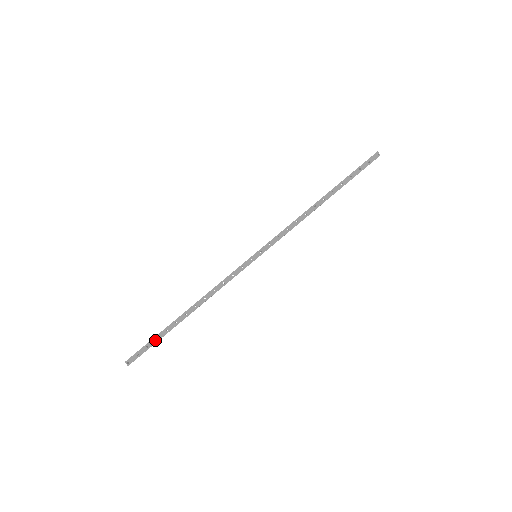
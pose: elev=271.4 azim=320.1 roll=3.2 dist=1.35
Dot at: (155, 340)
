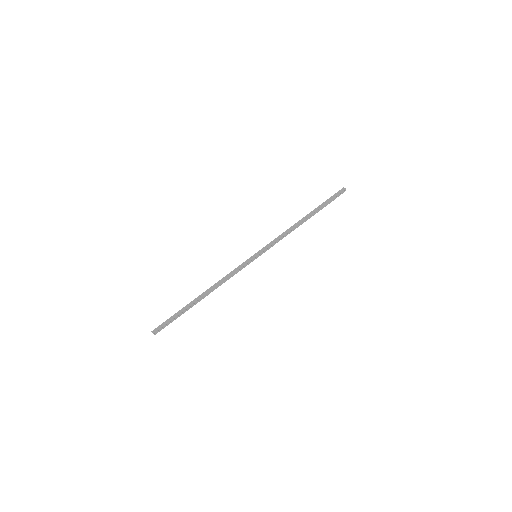
Dot at: (176, 315)
